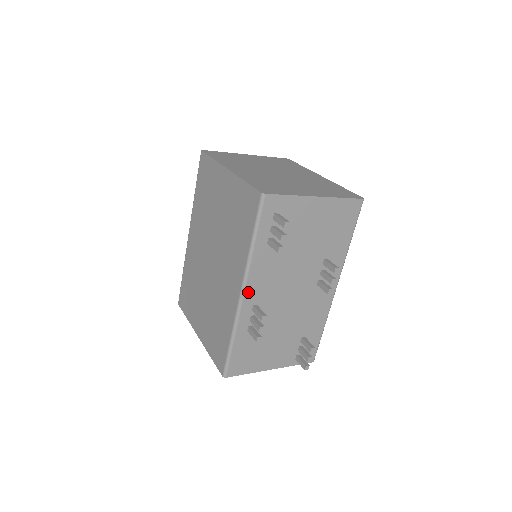
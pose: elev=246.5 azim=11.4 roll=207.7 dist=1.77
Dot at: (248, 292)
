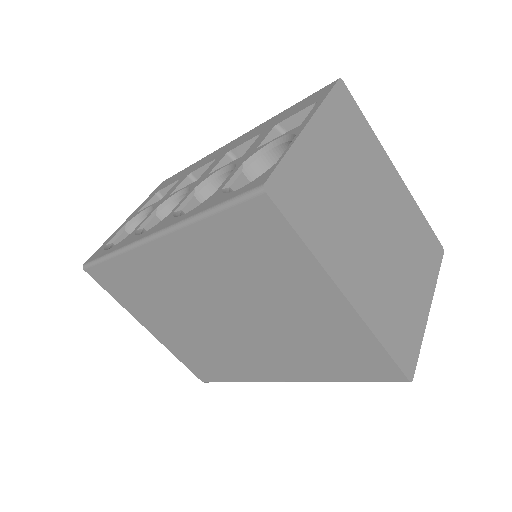
Dot at: occluded
